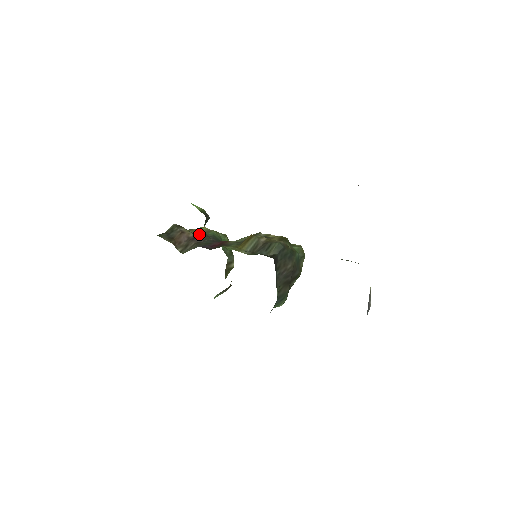
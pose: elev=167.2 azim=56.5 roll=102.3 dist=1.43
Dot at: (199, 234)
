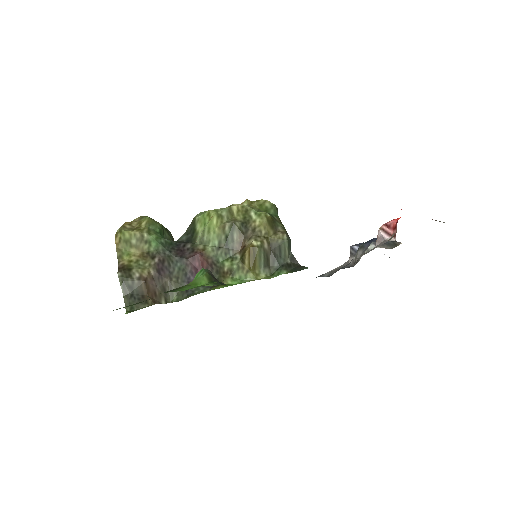
Dot at: (156, 262)
